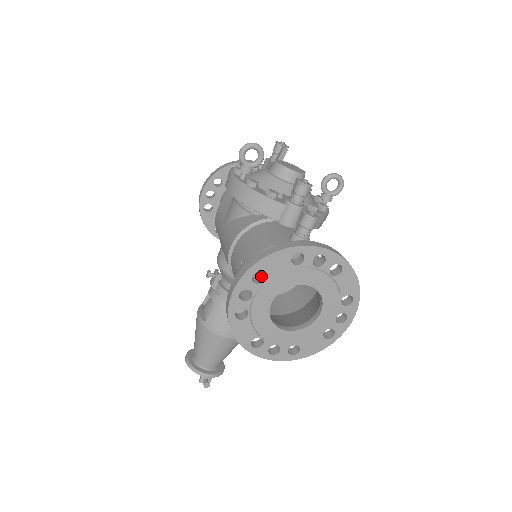
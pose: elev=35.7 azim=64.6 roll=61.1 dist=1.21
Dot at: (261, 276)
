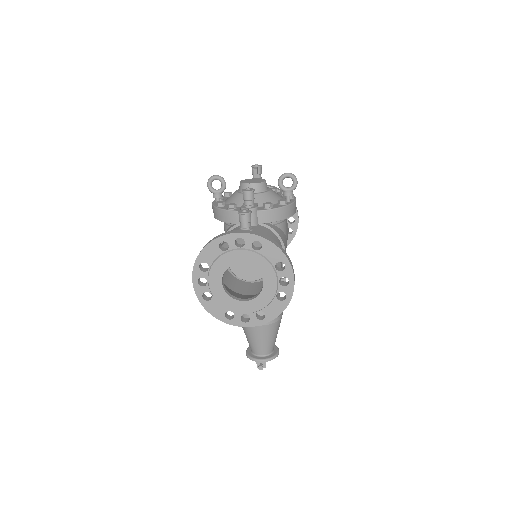
Dot at: (210, 266)
